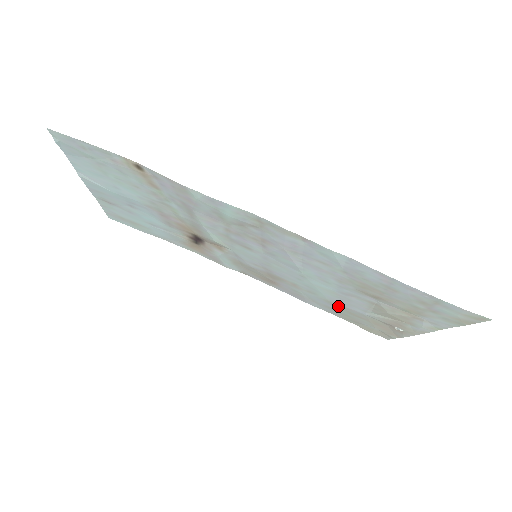
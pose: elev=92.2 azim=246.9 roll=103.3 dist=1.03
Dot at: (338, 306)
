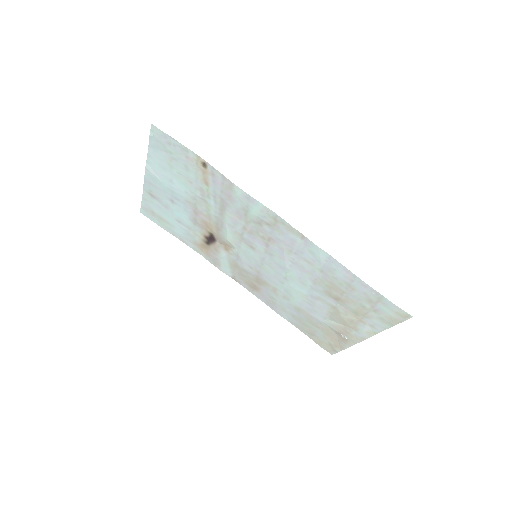
Dot at: (303, 313)
